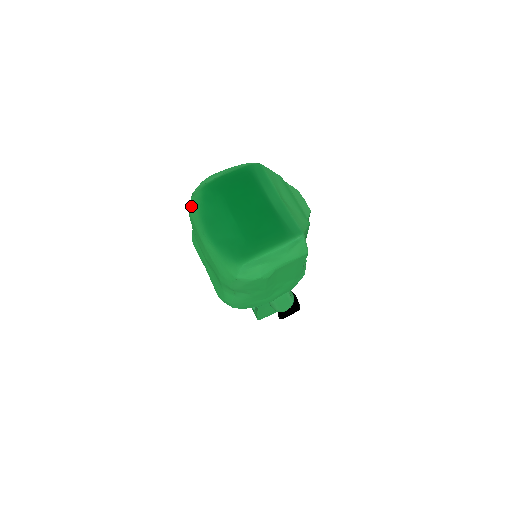
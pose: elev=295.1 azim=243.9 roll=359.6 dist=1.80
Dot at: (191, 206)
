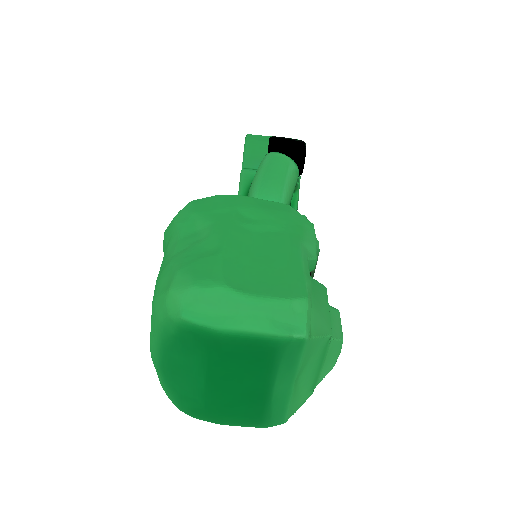
Dot at: (156, 312)
